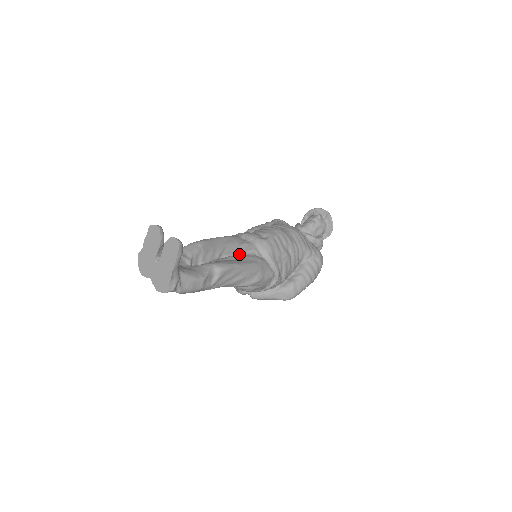
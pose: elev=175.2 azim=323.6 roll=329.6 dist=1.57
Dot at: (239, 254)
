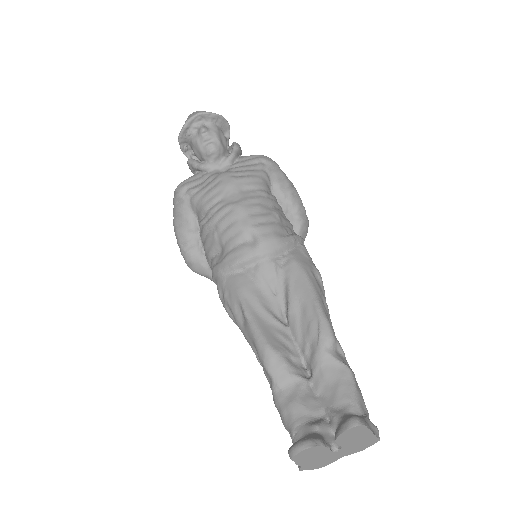
Dot at: (279, 291)
